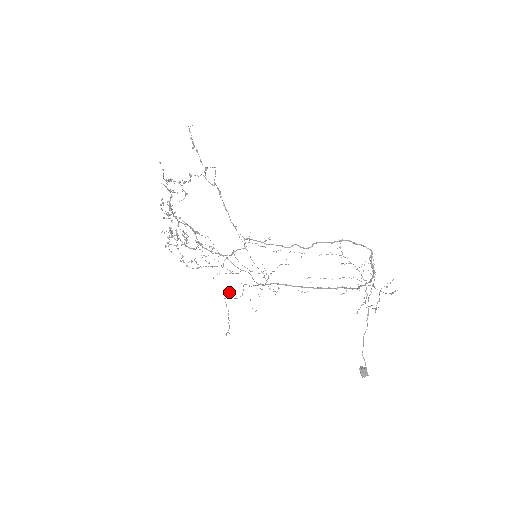
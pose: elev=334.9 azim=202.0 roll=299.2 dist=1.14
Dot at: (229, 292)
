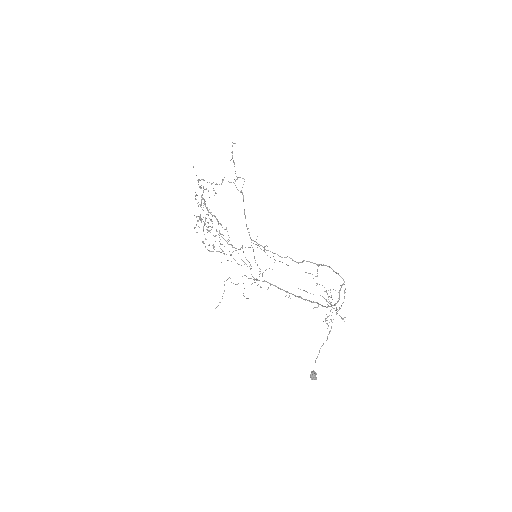
Dot at: occluded
